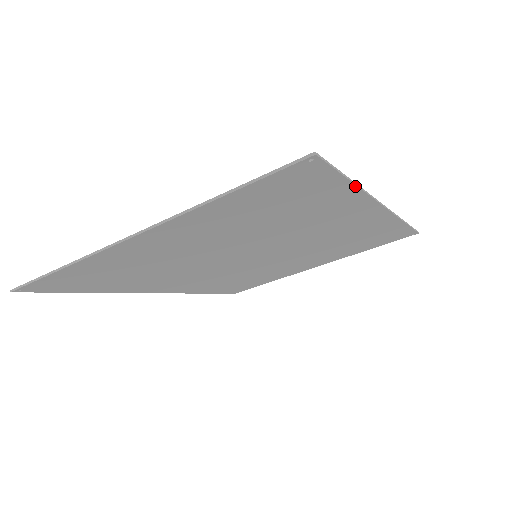
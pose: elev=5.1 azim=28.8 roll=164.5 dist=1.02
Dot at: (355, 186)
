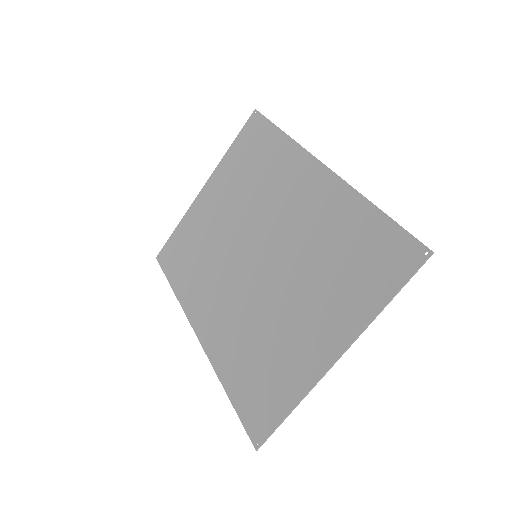
Dot at: (377, 208)
